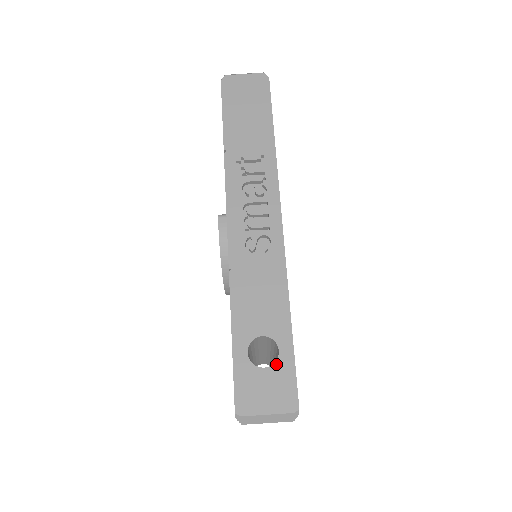
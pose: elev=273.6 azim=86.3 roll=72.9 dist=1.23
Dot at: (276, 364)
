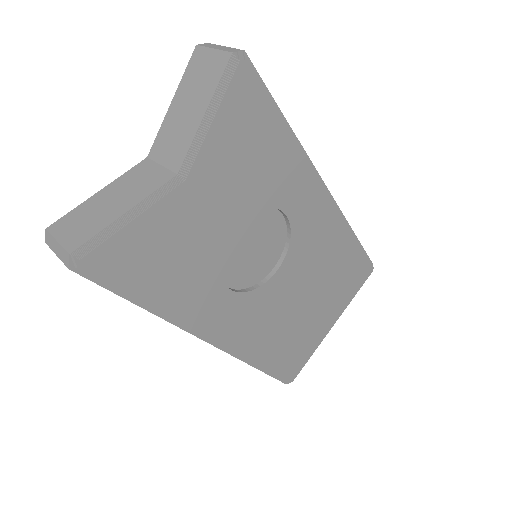
Dot at: occluded
